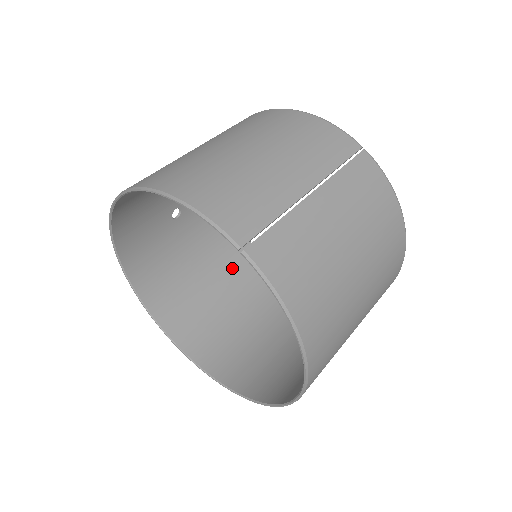
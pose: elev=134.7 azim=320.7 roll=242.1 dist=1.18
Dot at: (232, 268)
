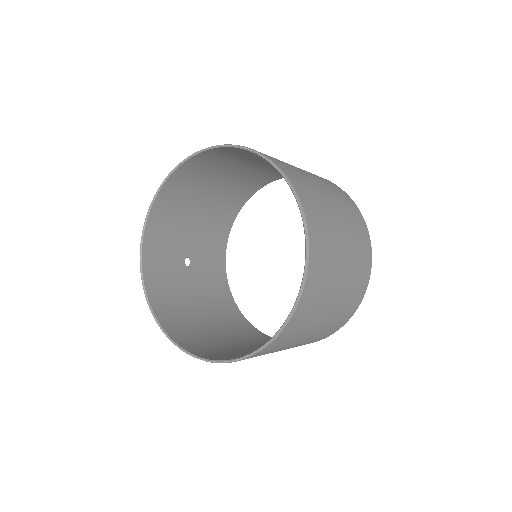
Dot at: (230, 325)
